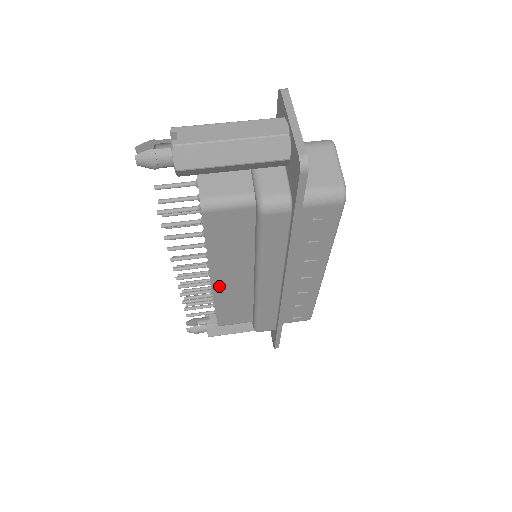
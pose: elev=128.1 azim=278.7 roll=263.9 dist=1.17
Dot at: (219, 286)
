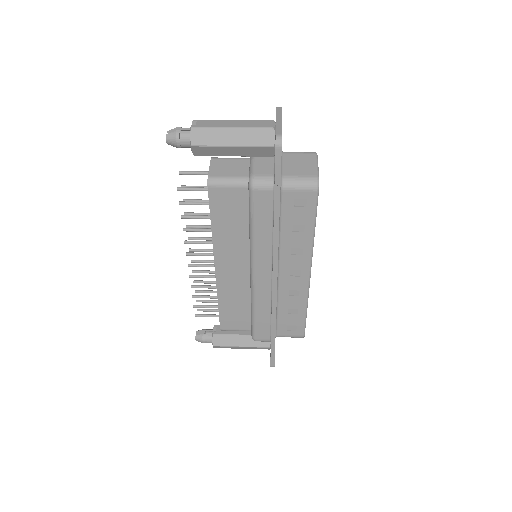
Dot at: (221, 275)
